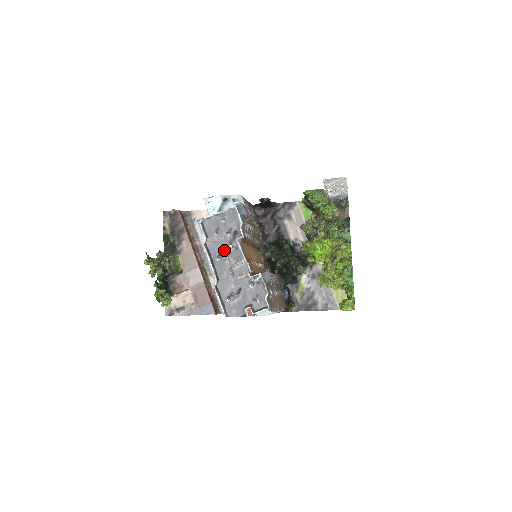
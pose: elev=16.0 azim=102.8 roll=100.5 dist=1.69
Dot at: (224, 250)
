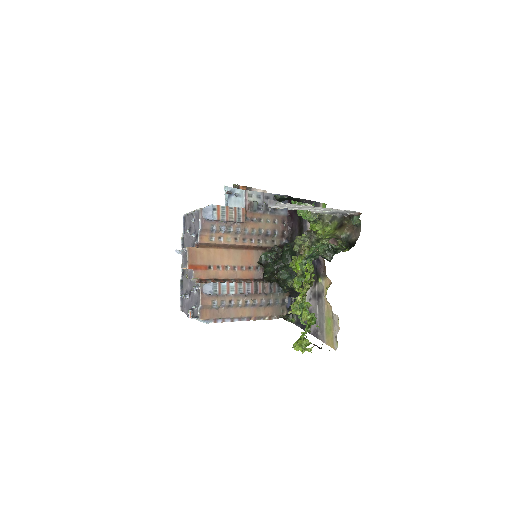
Dot at: (181, 251)
